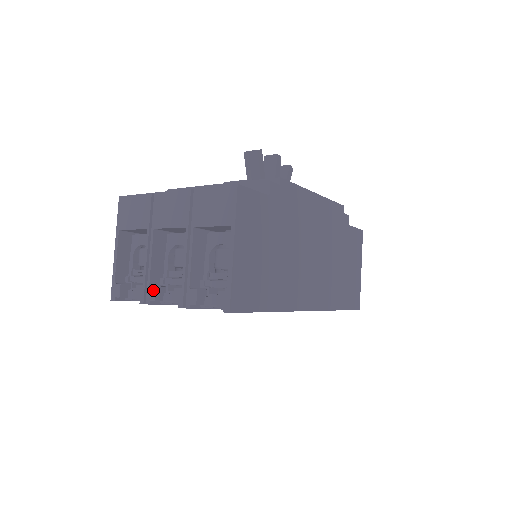
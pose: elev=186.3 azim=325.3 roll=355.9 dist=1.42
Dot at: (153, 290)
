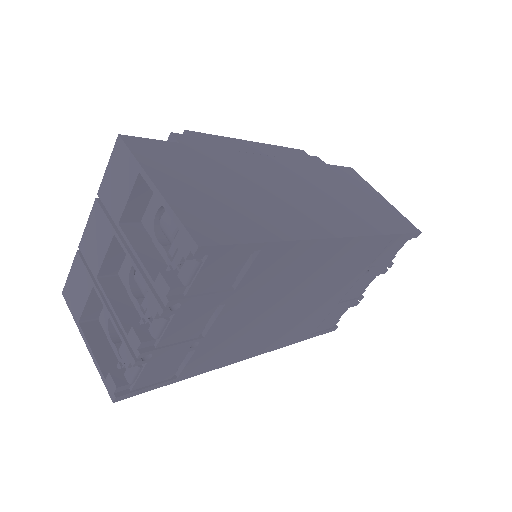
Dot at: (132, 334)
